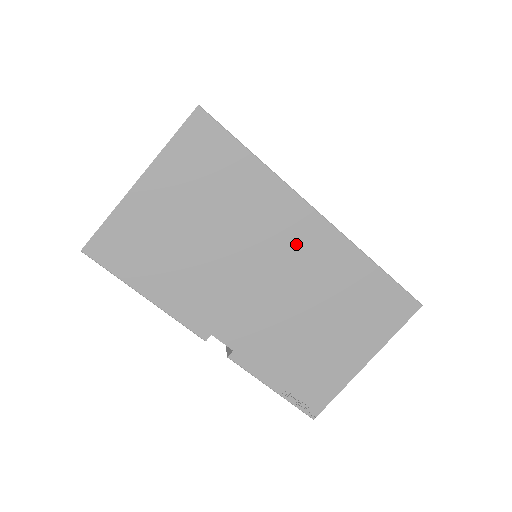
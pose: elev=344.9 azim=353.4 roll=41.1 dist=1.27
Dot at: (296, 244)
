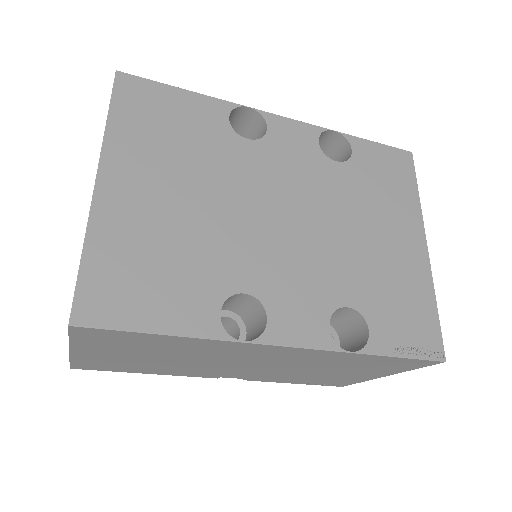
Dot at: (268, 356)
